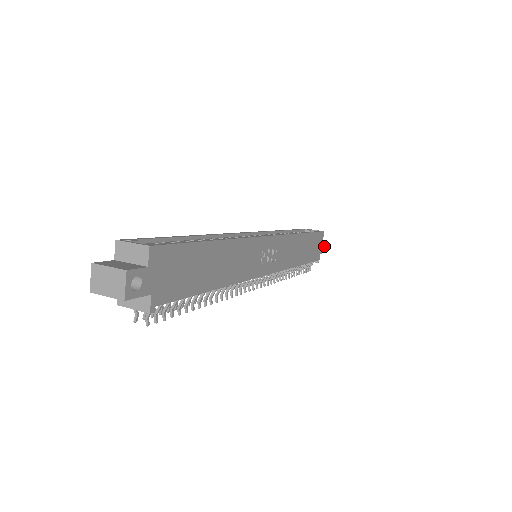
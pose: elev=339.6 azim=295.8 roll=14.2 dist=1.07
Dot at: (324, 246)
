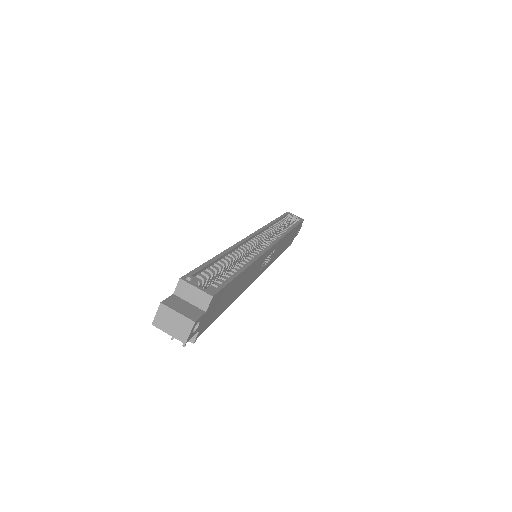
Dot at: occluded
